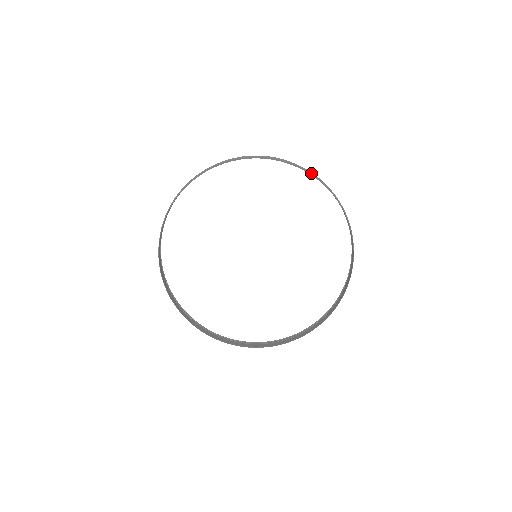
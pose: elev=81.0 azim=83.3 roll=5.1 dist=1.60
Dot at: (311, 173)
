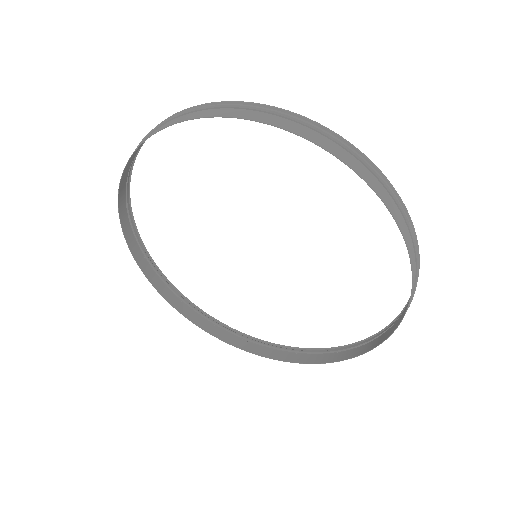
Dot at: (412, 237)
